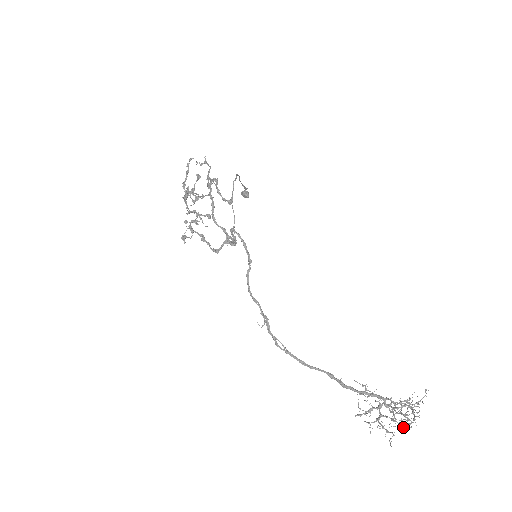
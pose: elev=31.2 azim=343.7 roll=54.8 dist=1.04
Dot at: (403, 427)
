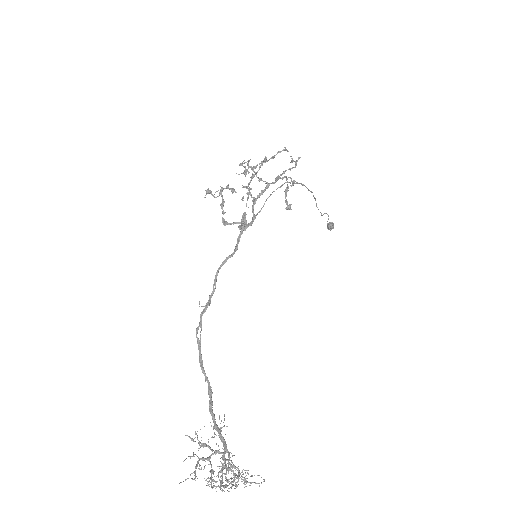
Dot at: occluded
